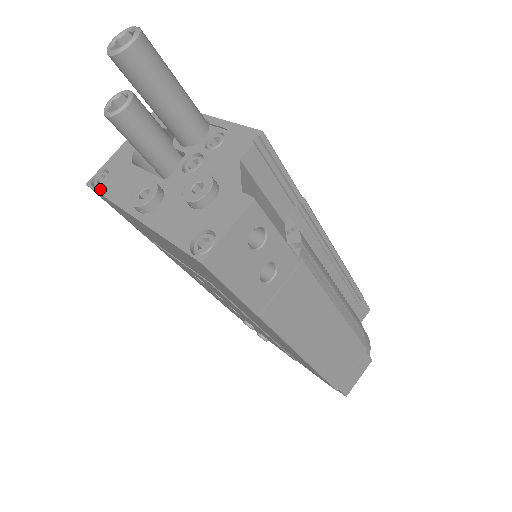
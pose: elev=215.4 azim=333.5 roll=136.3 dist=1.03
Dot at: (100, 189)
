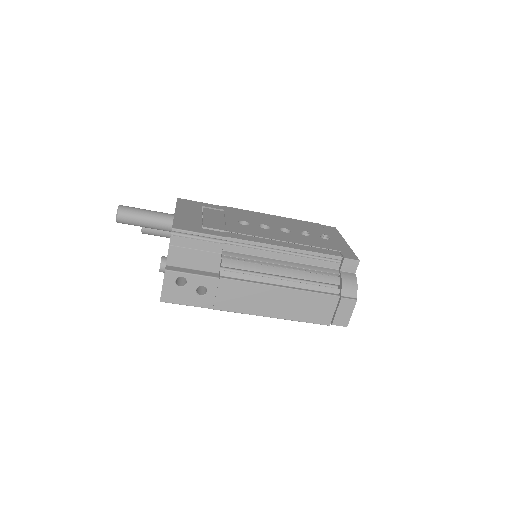
Dot at: occluded
